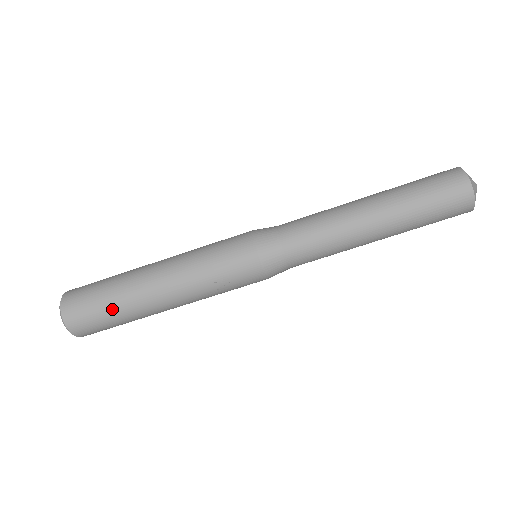
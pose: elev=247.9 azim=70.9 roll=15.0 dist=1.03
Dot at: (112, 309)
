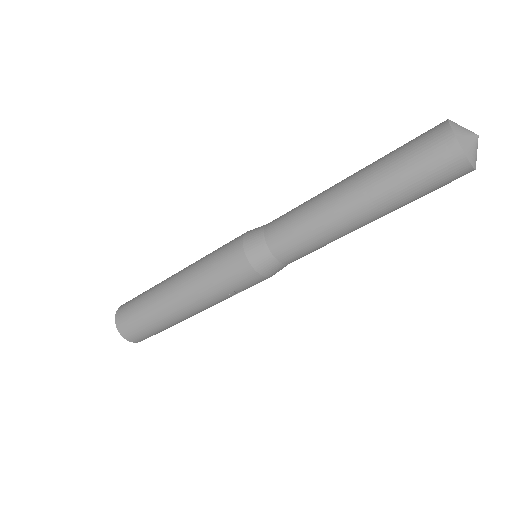
Dot at: (157, 327)
